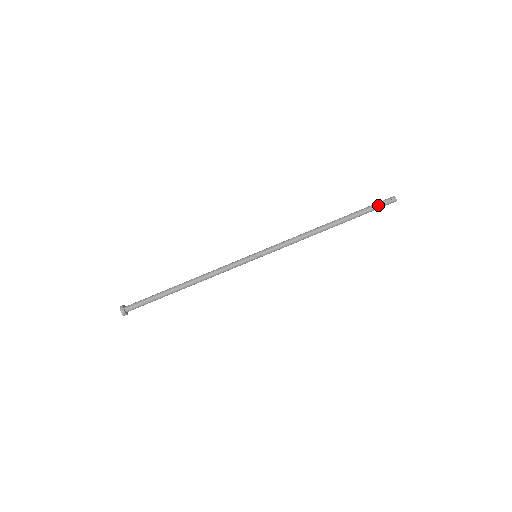
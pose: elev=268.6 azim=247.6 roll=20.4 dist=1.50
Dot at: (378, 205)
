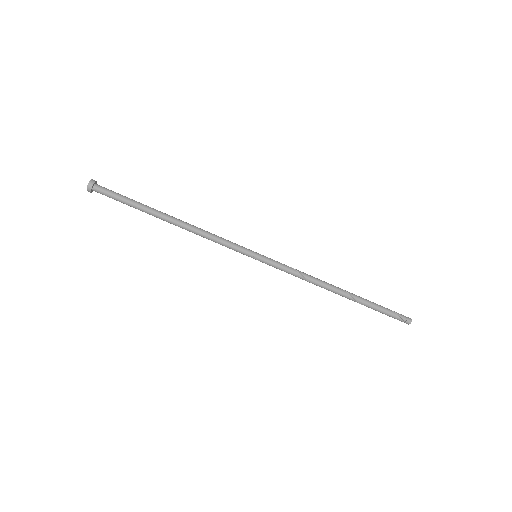
Dot at: (391, 316)
